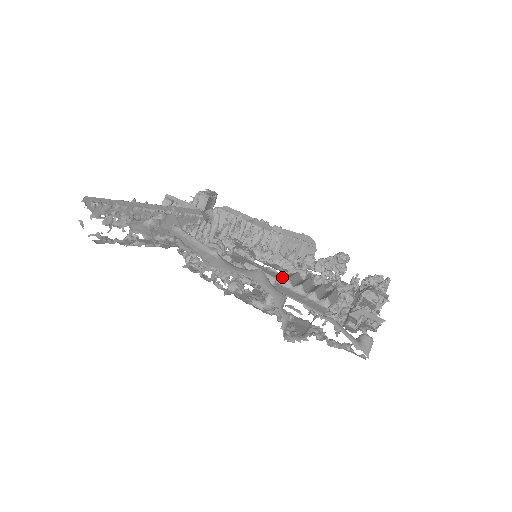
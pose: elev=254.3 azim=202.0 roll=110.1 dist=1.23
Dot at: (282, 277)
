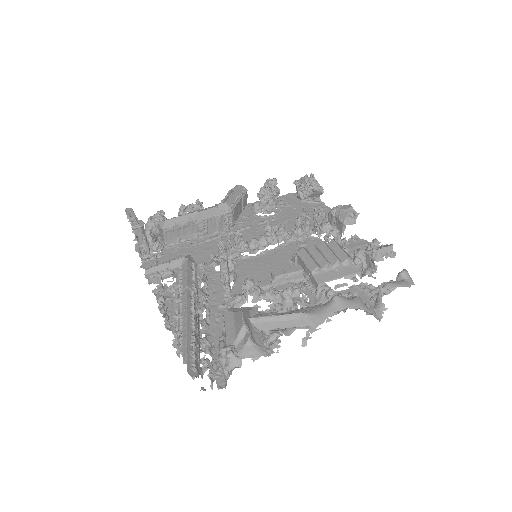
Dot at: (278, 251)
